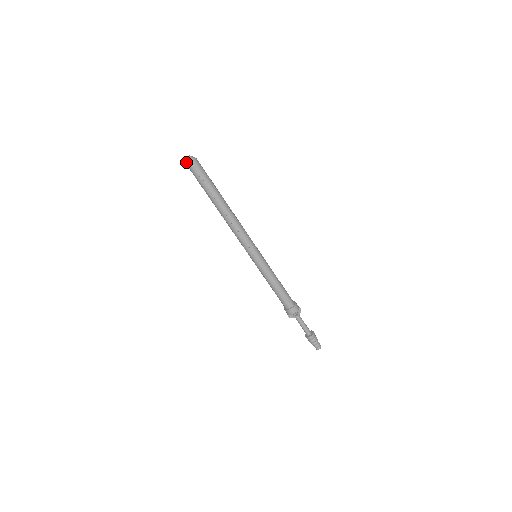
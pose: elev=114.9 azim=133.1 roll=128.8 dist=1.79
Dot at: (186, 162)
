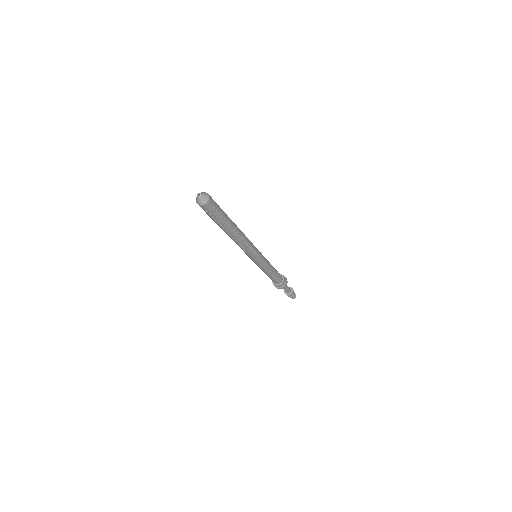
Dot at: (196, 199)
